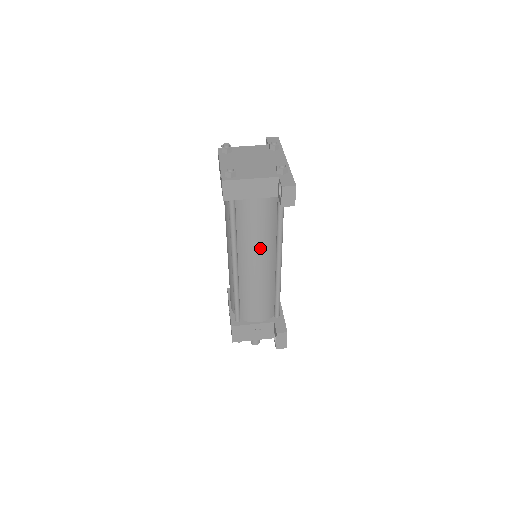
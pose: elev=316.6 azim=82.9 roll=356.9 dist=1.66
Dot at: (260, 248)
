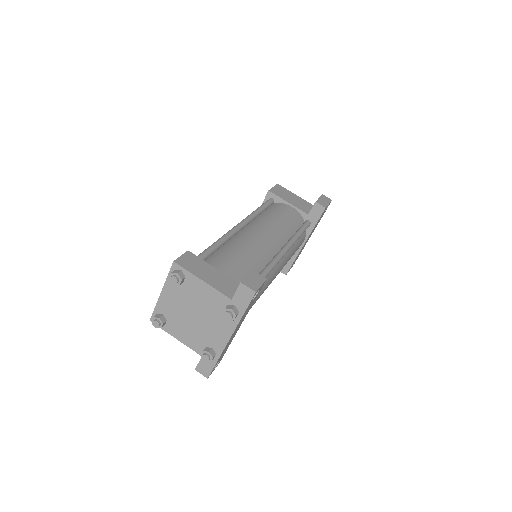
Dot at: occluded
